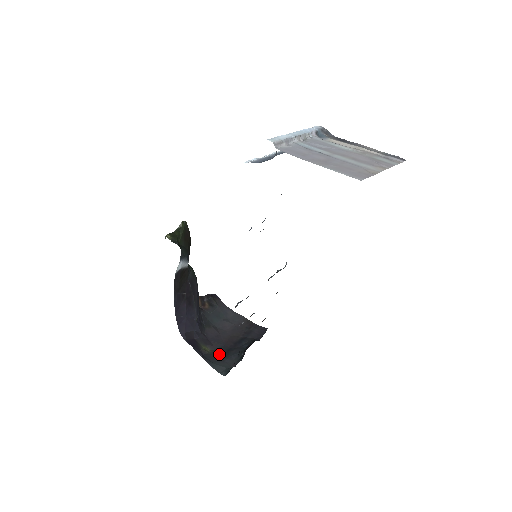
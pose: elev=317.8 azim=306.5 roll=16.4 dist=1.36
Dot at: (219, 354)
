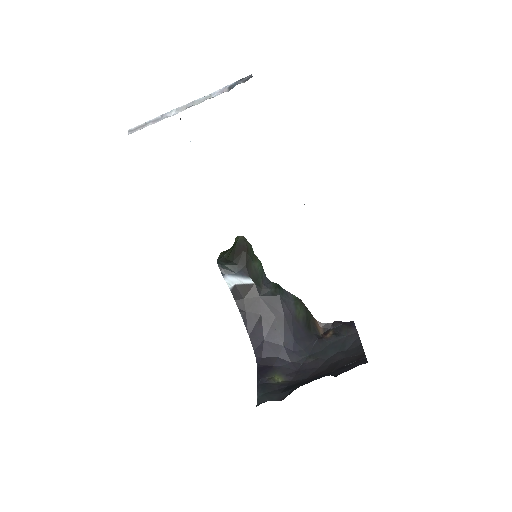
Dot at: (285, 386)
